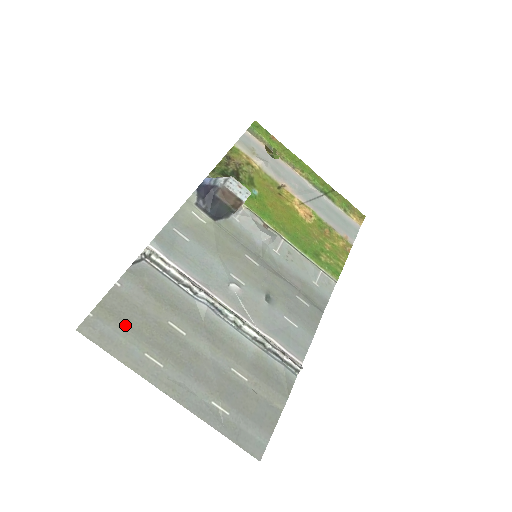
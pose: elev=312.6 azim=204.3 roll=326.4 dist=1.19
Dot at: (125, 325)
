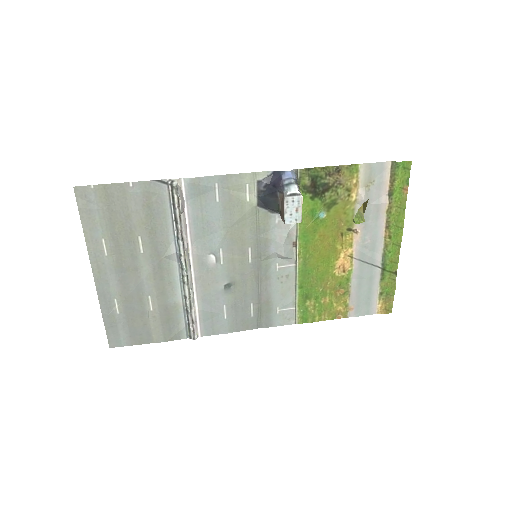
Dot at: (108, 212)
